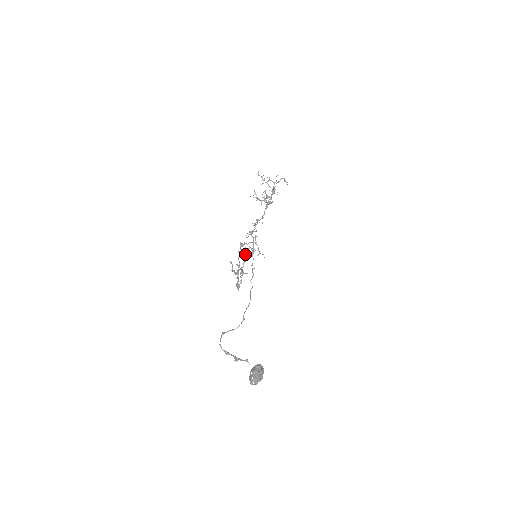
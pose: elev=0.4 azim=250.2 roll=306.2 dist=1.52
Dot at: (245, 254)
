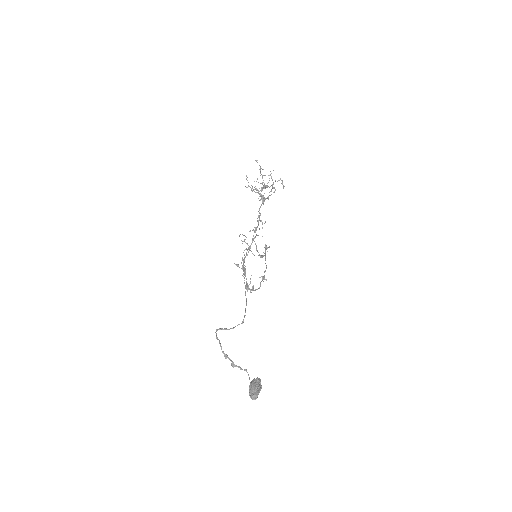
Dot at: occluded
